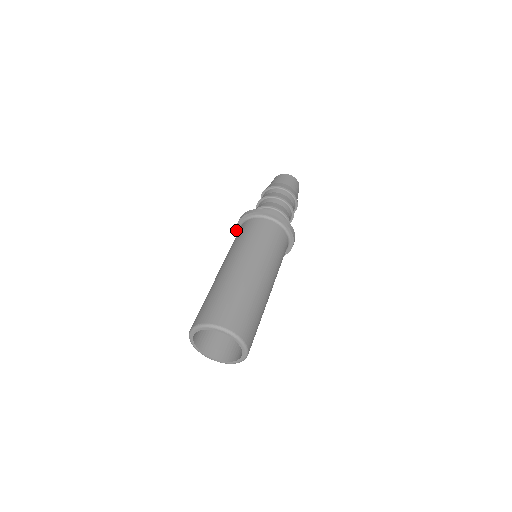
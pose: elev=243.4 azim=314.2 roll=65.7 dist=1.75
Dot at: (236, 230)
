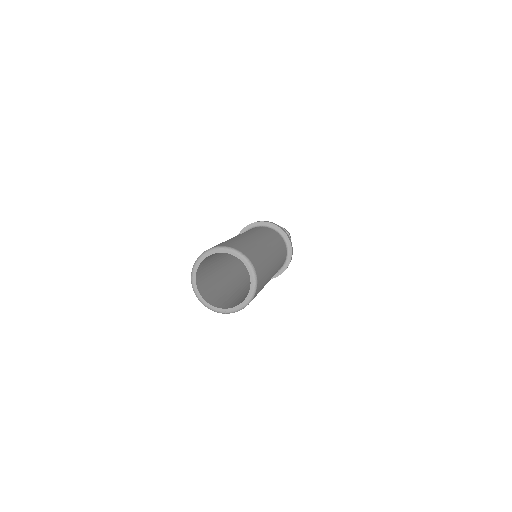
Dot at: occluded
